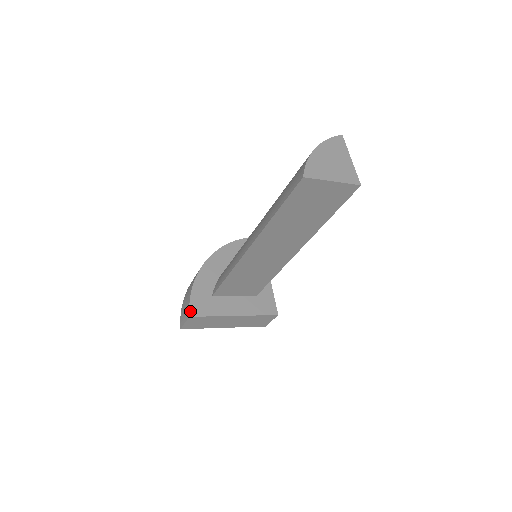
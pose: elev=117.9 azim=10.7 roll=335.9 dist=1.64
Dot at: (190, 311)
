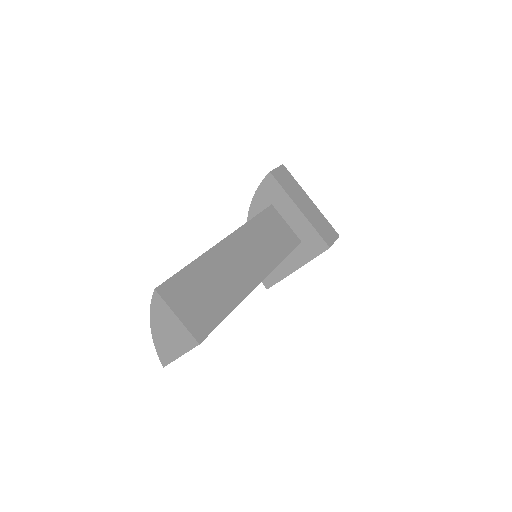
Dot at: (265, 285)
